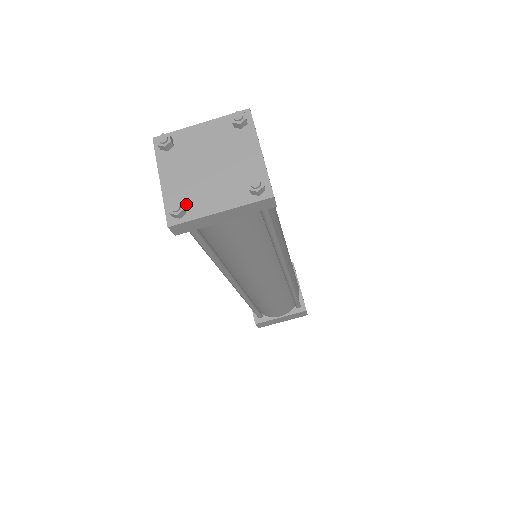
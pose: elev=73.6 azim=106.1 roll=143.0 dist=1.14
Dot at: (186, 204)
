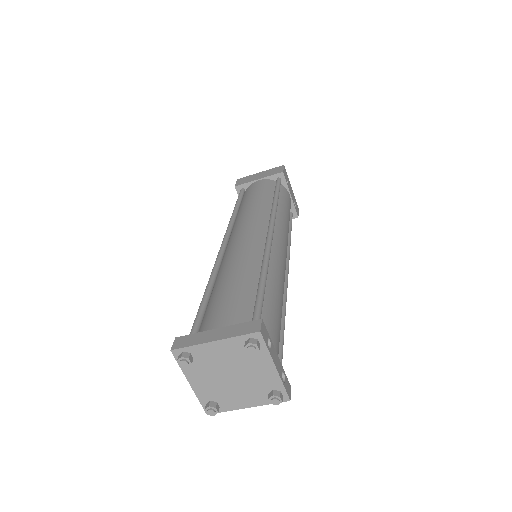
Dot at: (218, 402)
